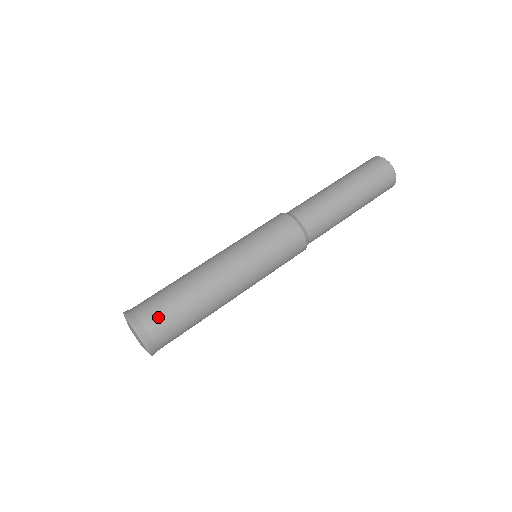
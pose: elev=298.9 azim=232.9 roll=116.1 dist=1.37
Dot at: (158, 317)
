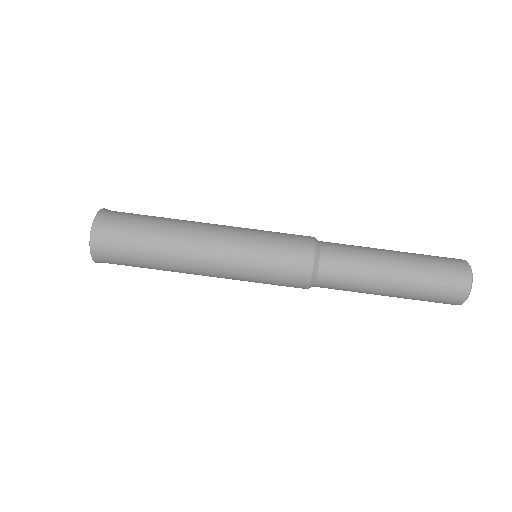
Dot at: (118, 236)
